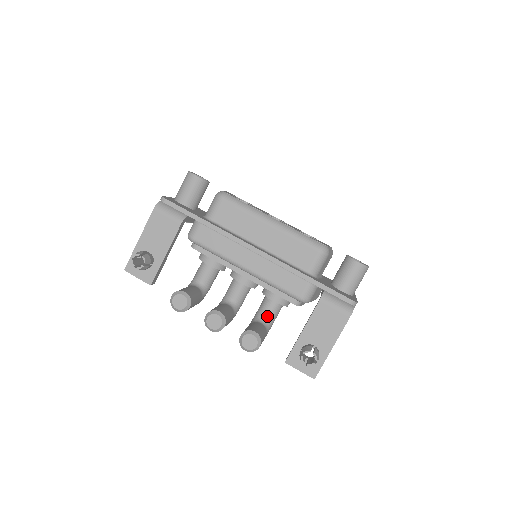
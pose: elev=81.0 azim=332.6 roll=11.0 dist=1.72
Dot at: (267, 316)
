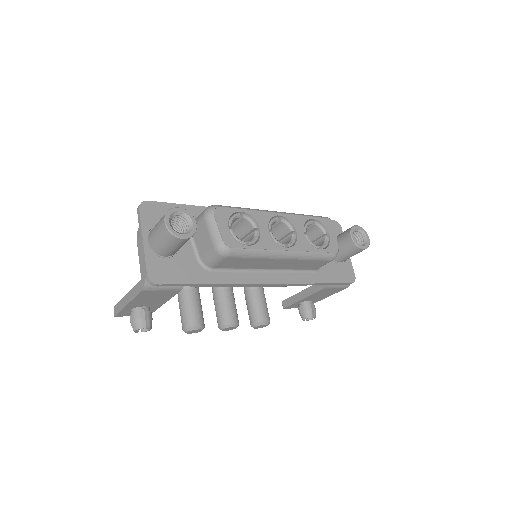
Dot at: occluded
